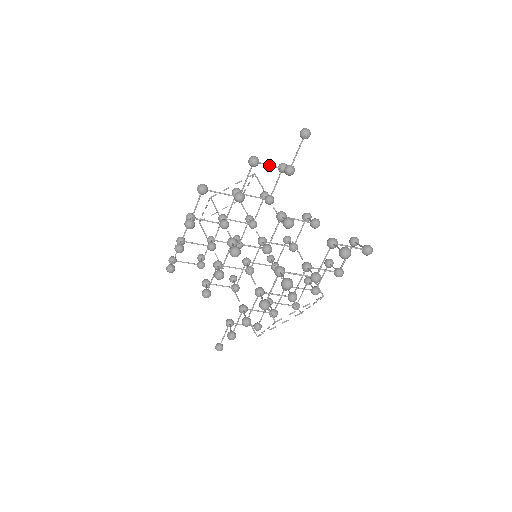
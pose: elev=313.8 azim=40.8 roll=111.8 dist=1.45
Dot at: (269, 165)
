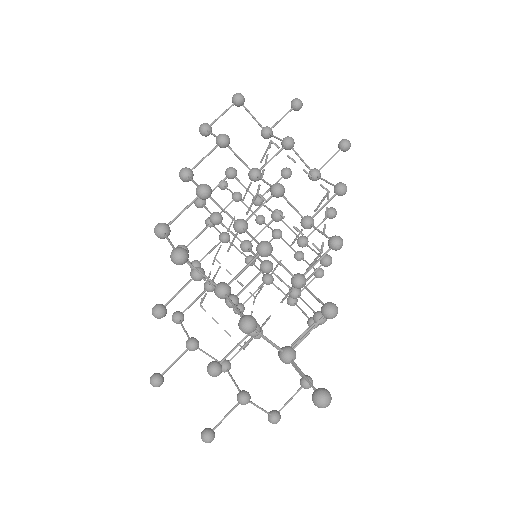
Dot at: (265, 338)
